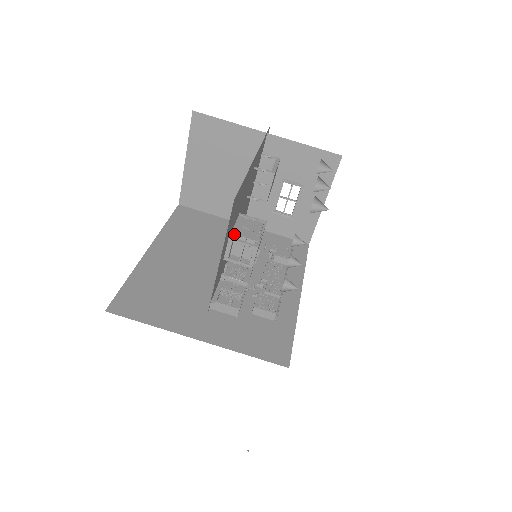
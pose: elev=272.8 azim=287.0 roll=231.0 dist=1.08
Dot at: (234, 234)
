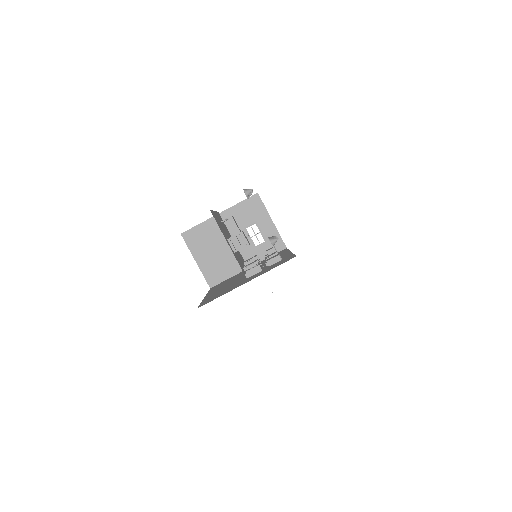
Dot at: occluded
